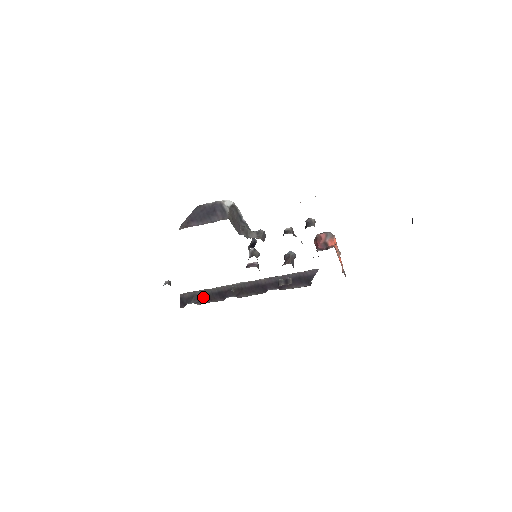
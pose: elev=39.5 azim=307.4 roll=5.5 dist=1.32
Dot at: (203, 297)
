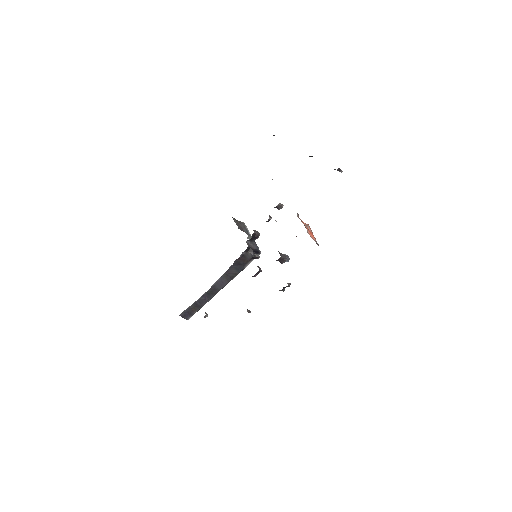
Dot at: occluded
